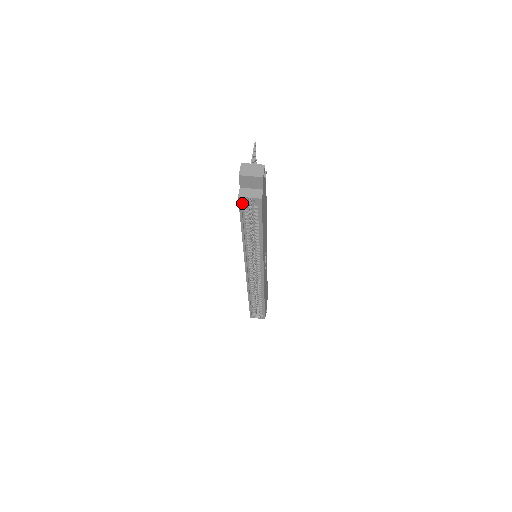
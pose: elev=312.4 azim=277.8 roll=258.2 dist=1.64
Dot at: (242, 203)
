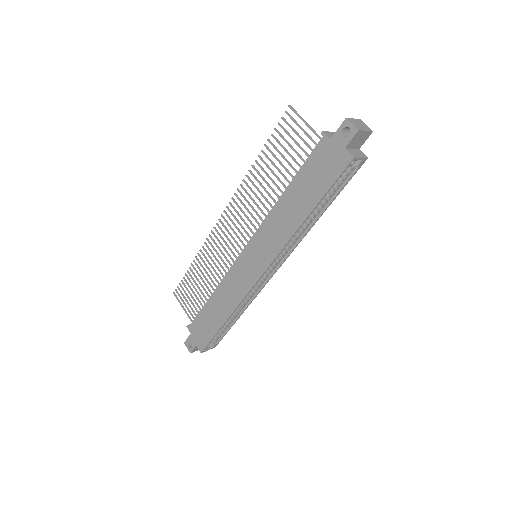
Dot at: (343, 168)
